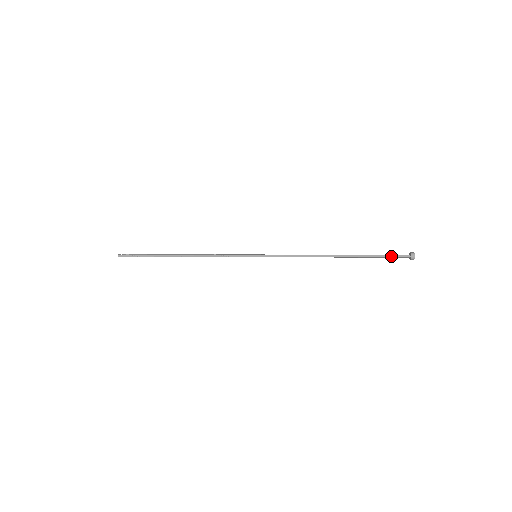
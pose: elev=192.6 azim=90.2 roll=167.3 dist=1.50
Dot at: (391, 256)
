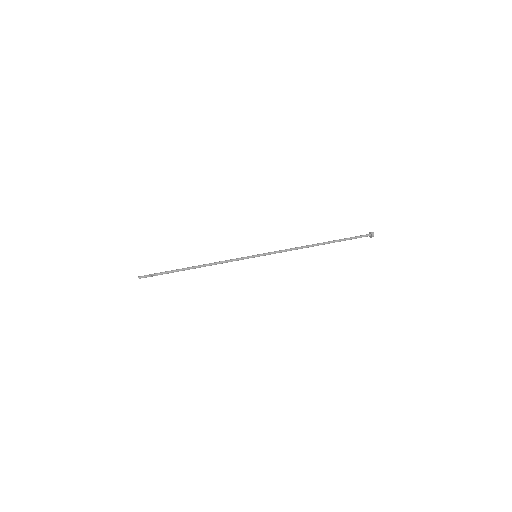
Dot at: occluded
